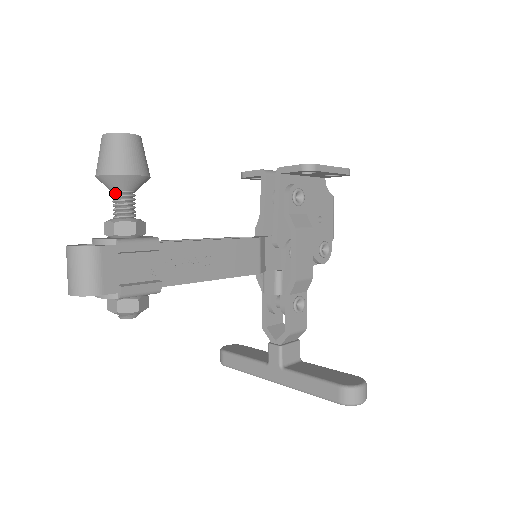
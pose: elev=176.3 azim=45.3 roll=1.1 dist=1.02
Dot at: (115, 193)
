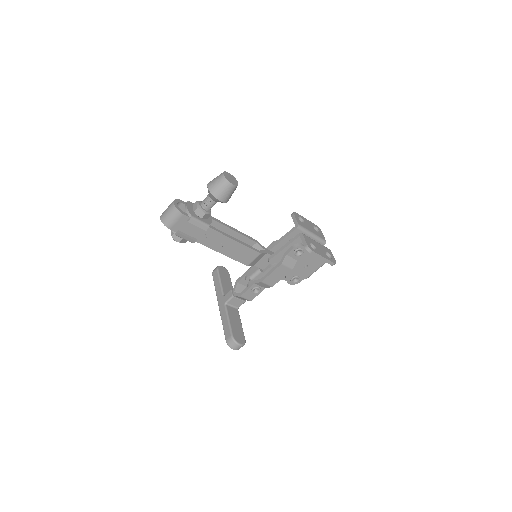
Dot at: (209, 196)
